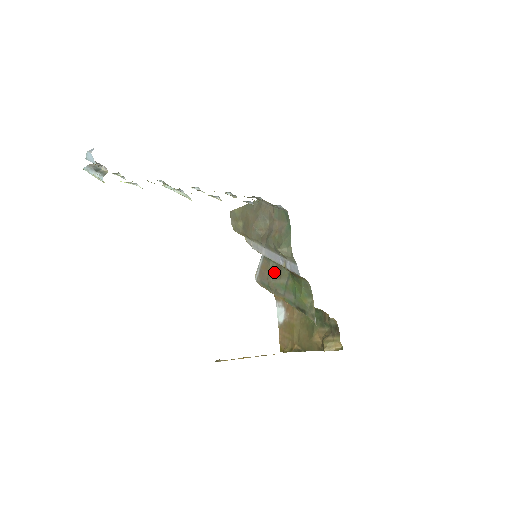
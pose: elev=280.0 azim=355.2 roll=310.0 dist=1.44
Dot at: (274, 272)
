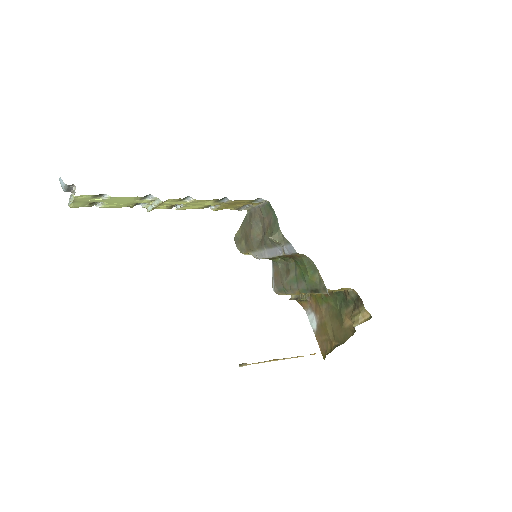
Dot at: (284, 272)
